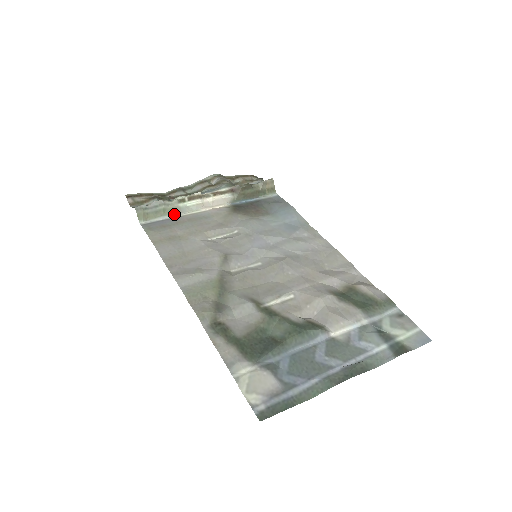
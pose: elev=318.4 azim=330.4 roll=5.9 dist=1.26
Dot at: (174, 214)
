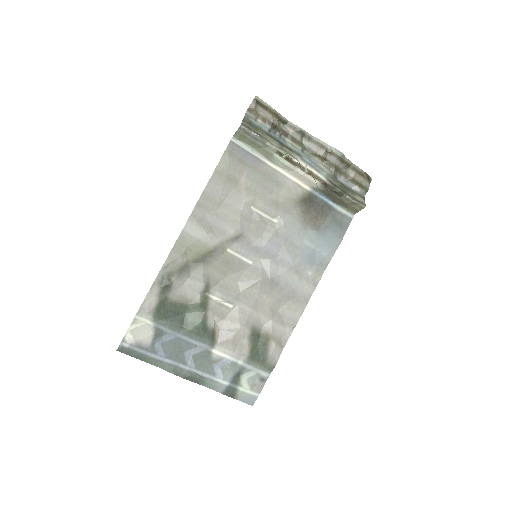
Dot at: (263, 155)
